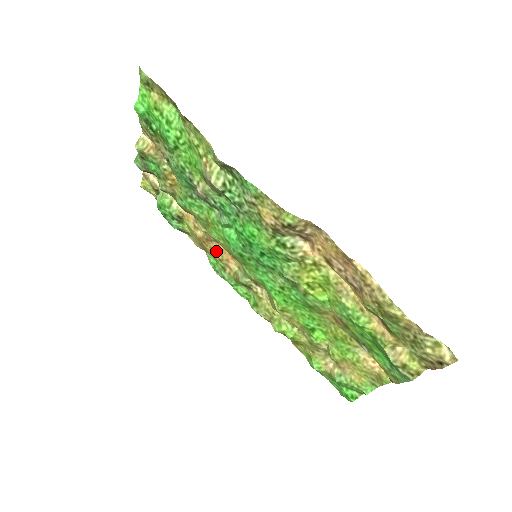
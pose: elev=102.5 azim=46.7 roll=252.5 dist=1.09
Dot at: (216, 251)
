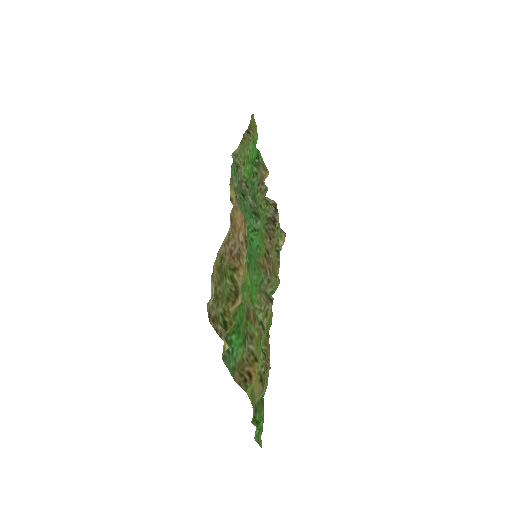
Dot at: occluded
